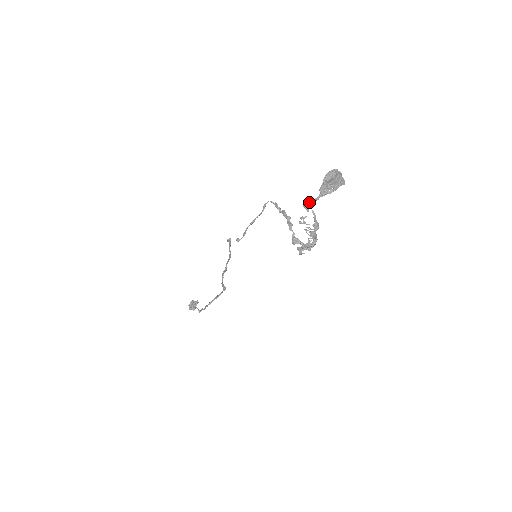
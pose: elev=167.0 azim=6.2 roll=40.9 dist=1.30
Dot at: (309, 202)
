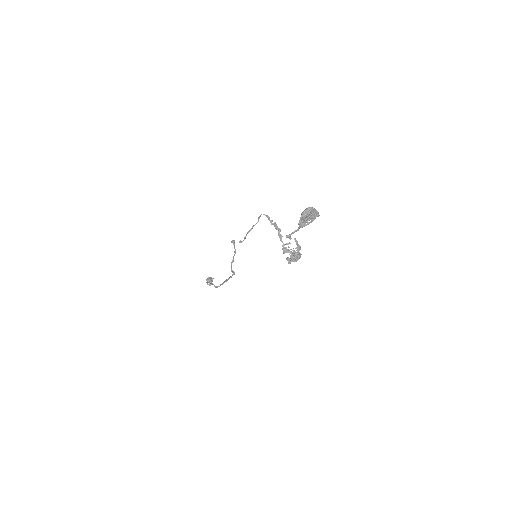
Dot at: (291, 234)
